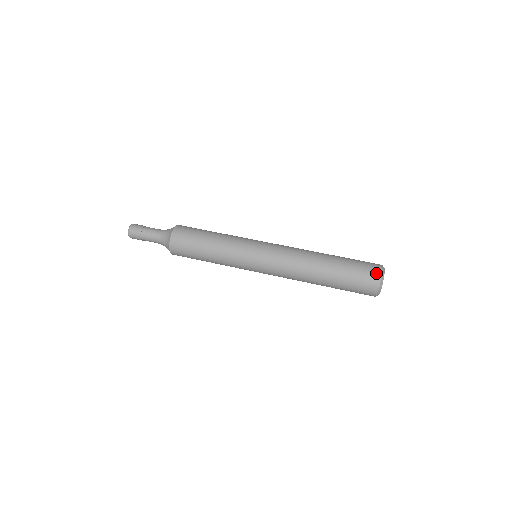
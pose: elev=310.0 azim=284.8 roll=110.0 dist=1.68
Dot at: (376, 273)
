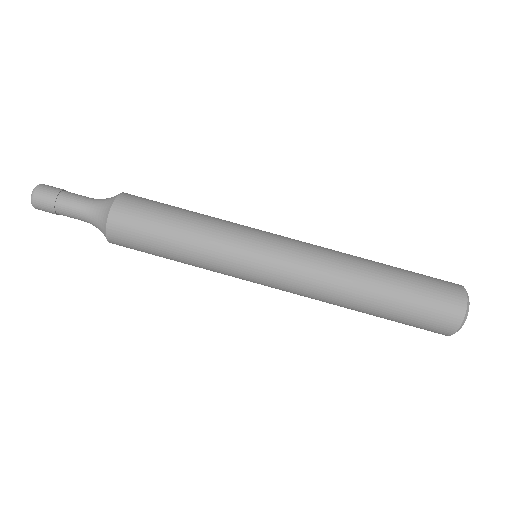
Dot at: (445, 332)
